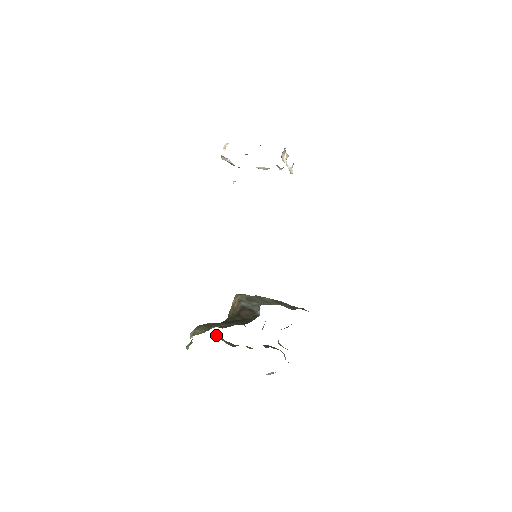
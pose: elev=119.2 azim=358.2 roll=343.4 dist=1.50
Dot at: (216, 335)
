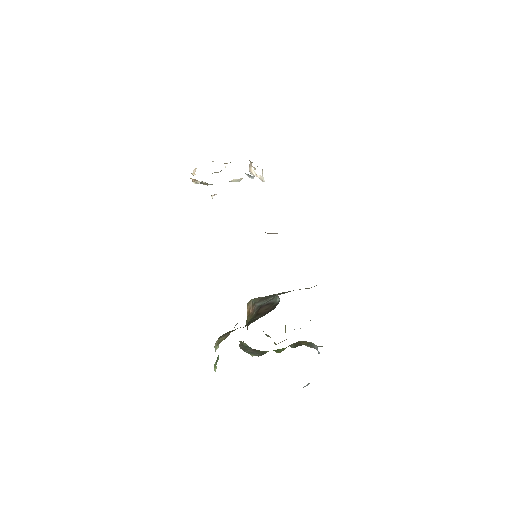
Dot at: (241, 347)
